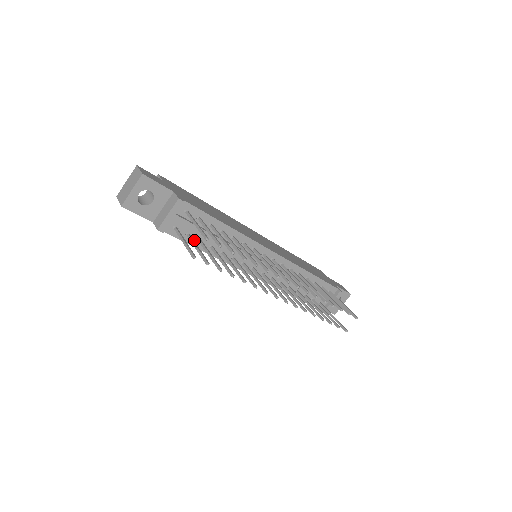
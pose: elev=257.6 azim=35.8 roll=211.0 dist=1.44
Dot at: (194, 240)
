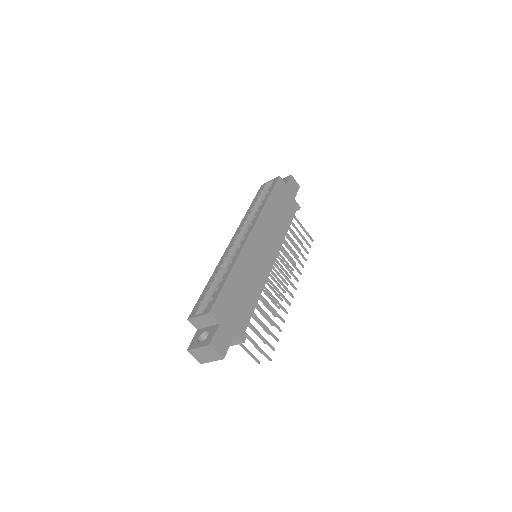
Dot at: occluded
